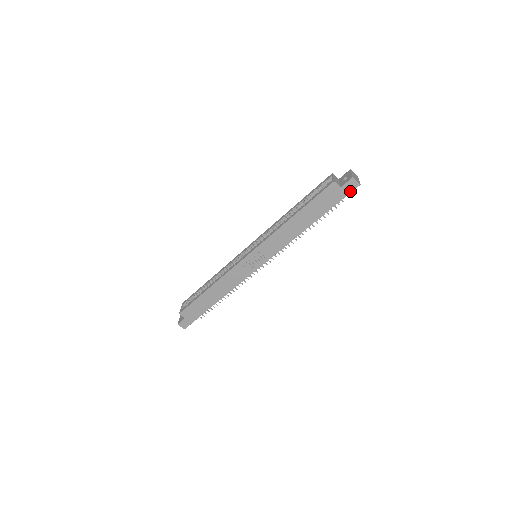
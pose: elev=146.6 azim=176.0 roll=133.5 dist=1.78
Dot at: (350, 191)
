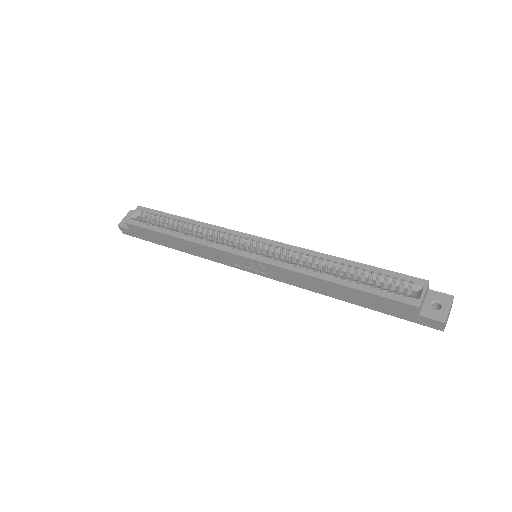
Dot at: (425, 324)
